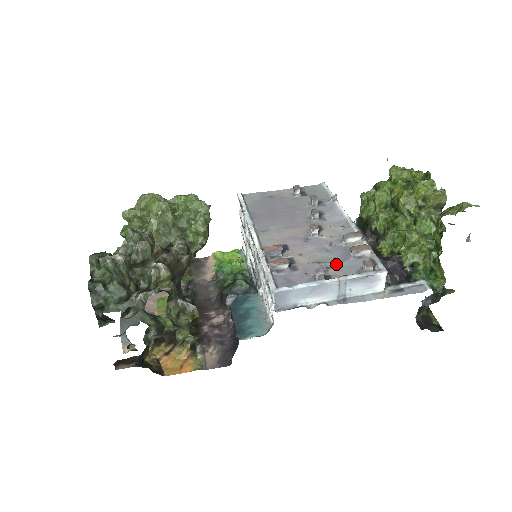
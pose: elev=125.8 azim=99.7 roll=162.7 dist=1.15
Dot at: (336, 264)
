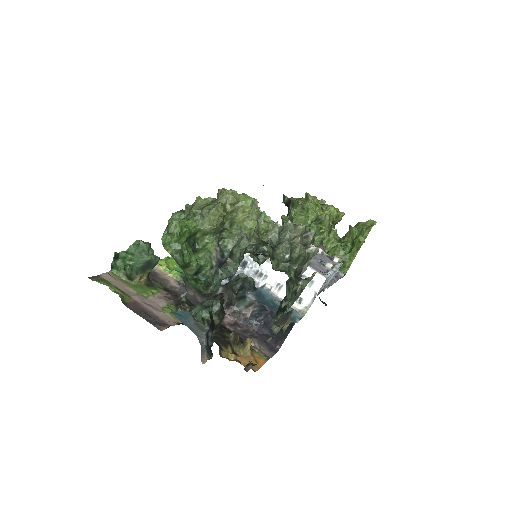
Dot at: (319, 259)
